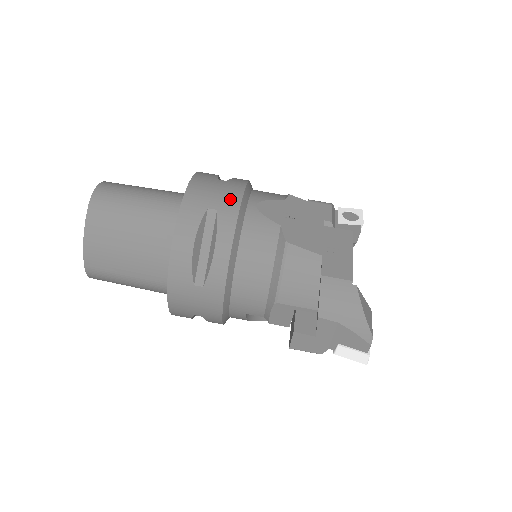
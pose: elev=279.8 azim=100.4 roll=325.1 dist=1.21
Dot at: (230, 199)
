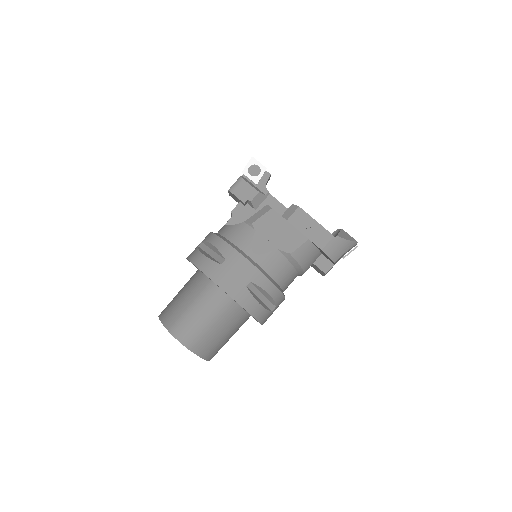
Dot at: (247, 269)
